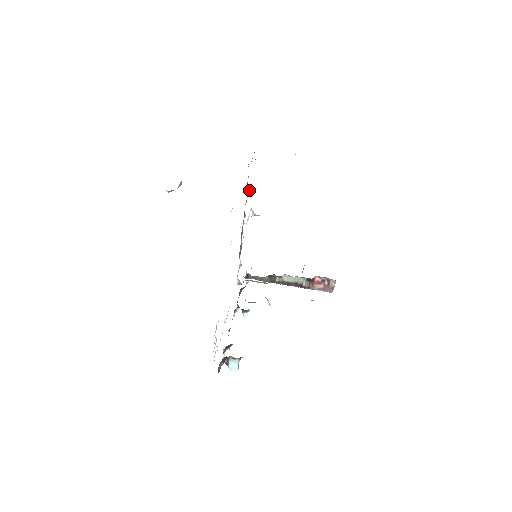
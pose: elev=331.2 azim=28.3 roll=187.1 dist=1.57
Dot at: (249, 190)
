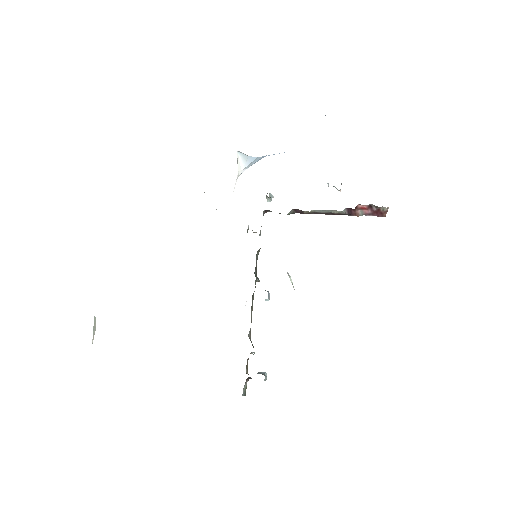
Dot at: occluded
